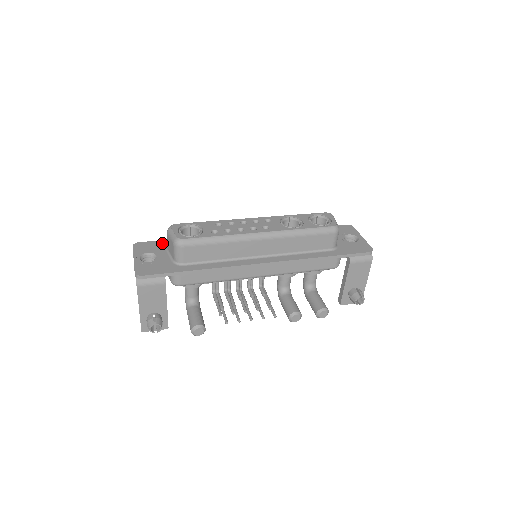
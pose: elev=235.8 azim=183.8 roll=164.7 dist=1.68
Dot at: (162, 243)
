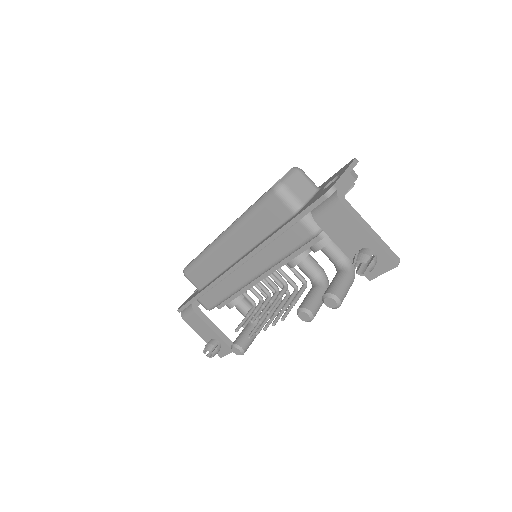
Dot at: occluded
